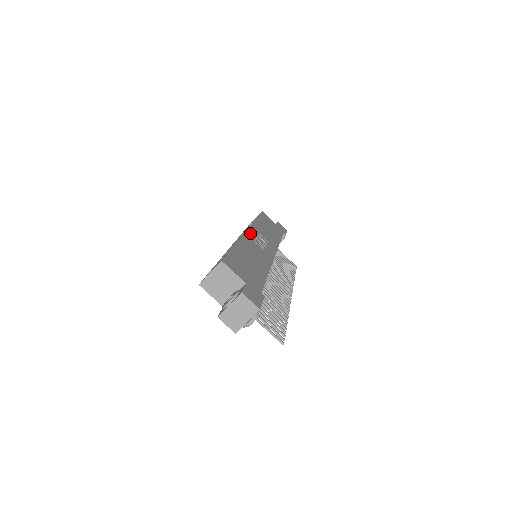
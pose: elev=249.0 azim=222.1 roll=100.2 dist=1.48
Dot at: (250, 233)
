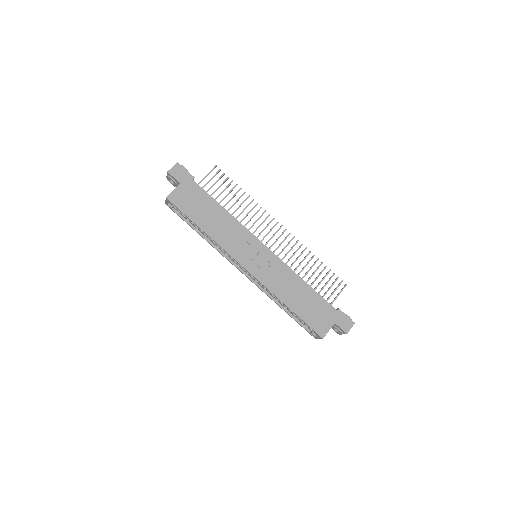
Dot at: (251, 269)
